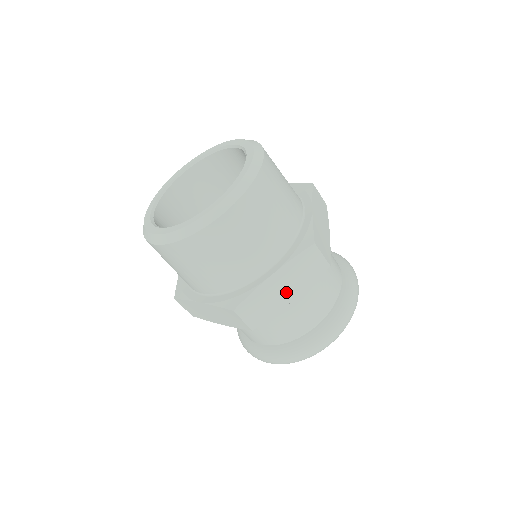
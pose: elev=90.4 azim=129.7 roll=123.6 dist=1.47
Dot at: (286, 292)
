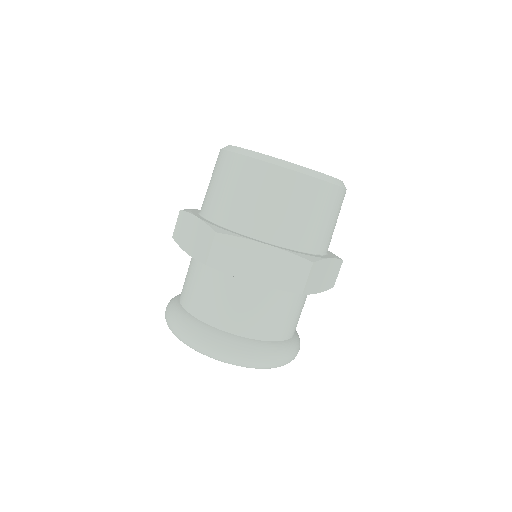
Dot at: (257, 270)
